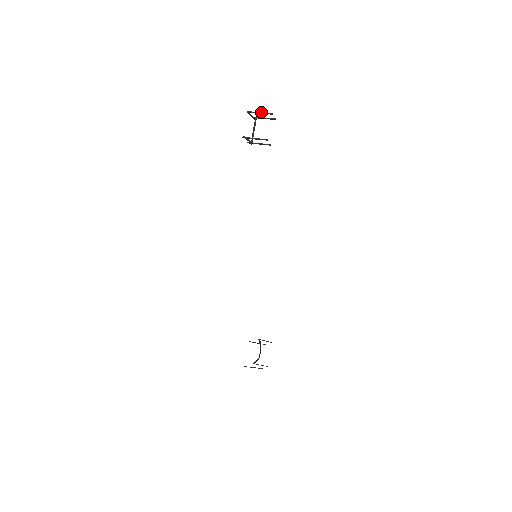
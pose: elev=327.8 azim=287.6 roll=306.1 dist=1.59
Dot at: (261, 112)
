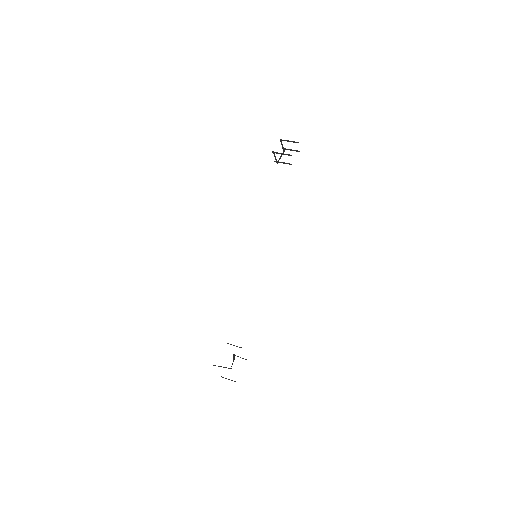
Dot at: (291, 141)
